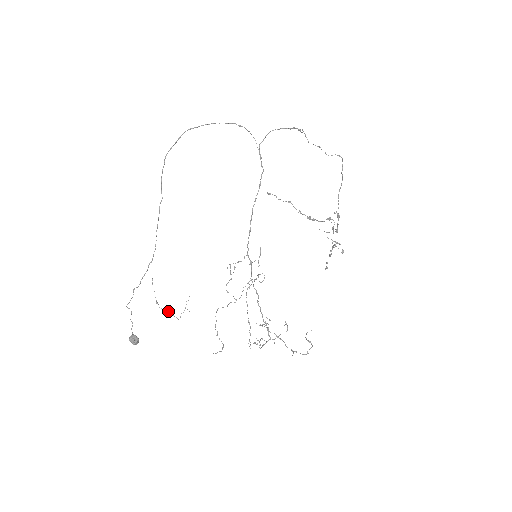
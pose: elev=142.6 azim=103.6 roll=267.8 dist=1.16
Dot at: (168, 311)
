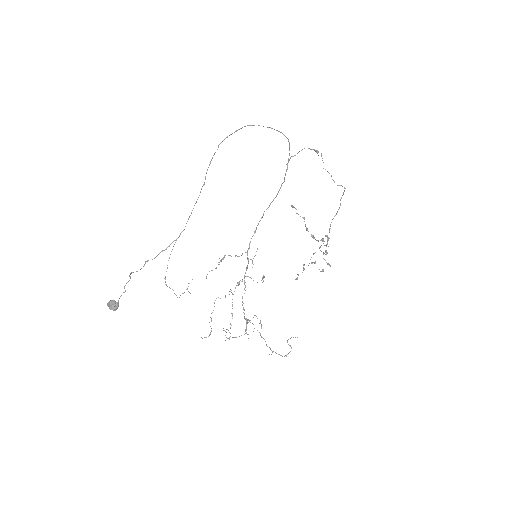
Dot at: (172, 289)
